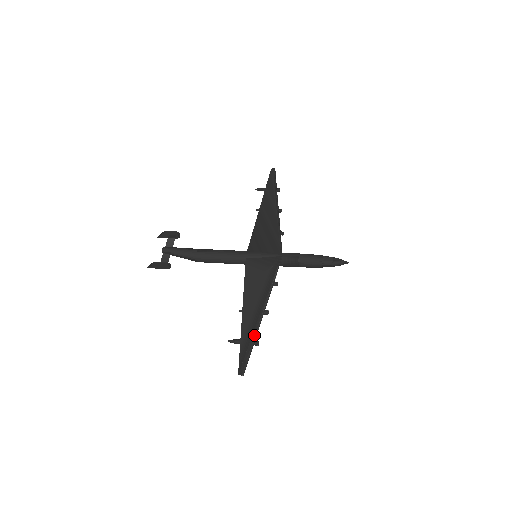
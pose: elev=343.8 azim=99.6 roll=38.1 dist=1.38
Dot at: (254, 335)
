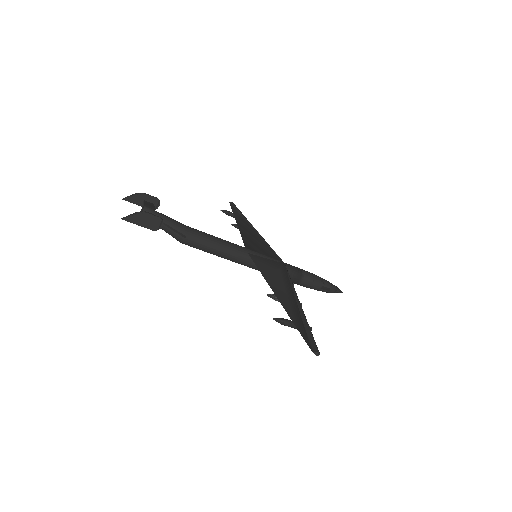
Dot at: (305, 318)
